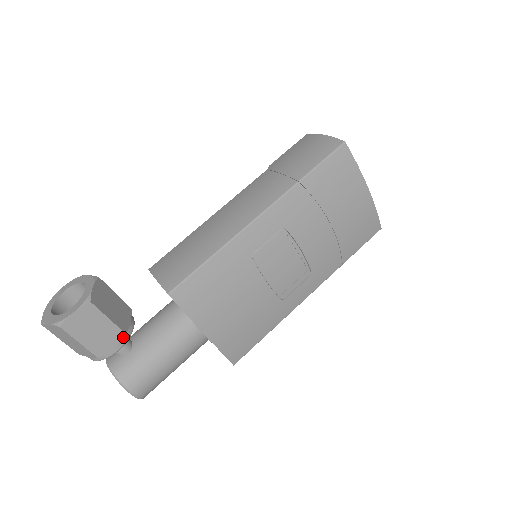
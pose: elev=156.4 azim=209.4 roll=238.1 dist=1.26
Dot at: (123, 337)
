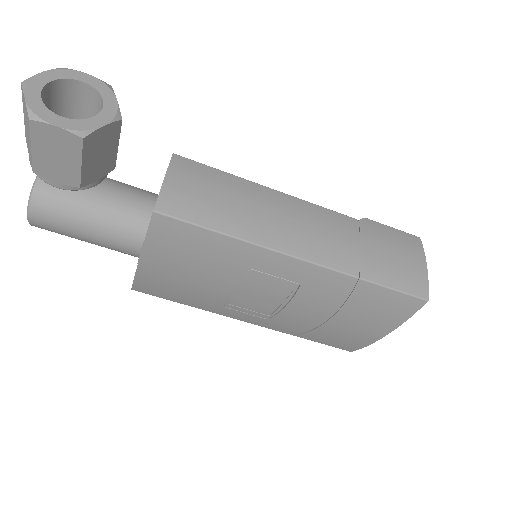
Dot at: (75, 185)
